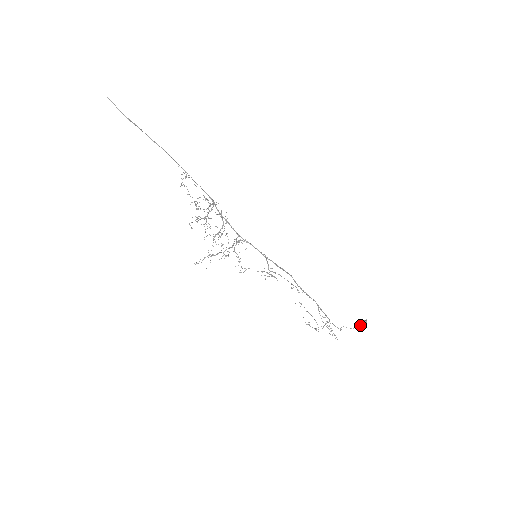
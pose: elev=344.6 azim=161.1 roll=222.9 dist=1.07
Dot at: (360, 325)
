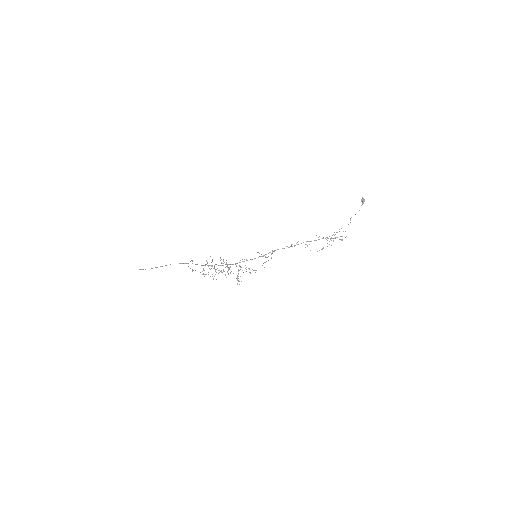
Dot at: (361, 205)
